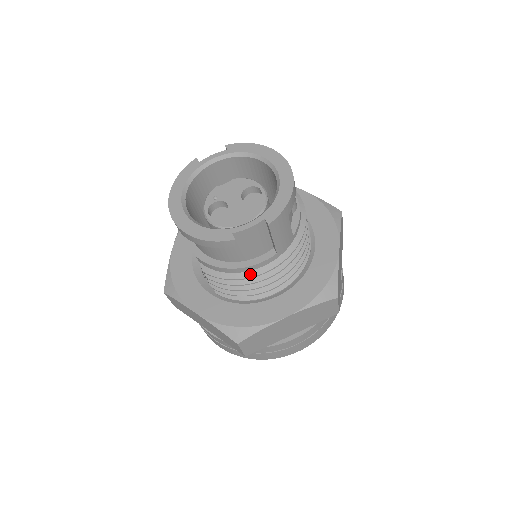
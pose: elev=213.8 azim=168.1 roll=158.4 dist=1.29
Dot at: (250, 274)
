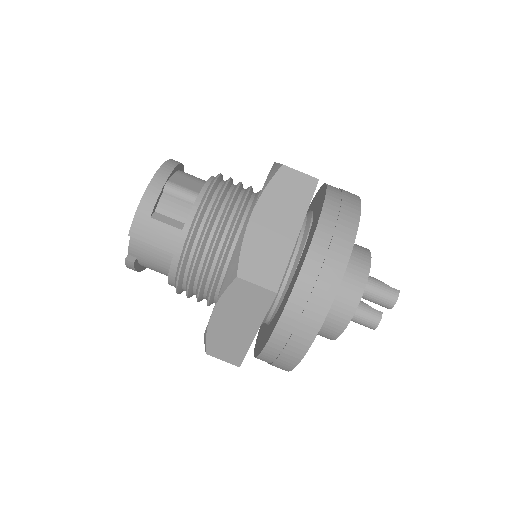
Dot at: (176, 282)
